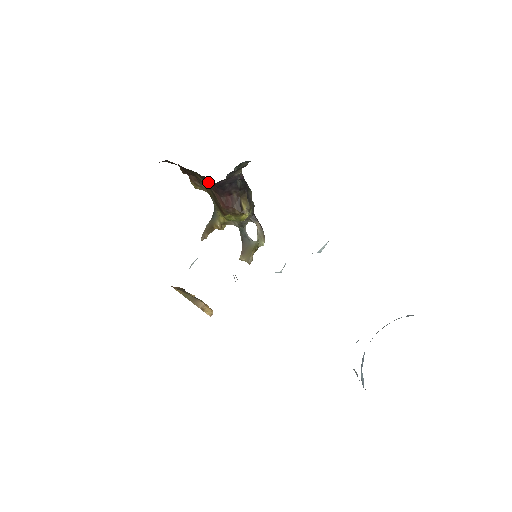
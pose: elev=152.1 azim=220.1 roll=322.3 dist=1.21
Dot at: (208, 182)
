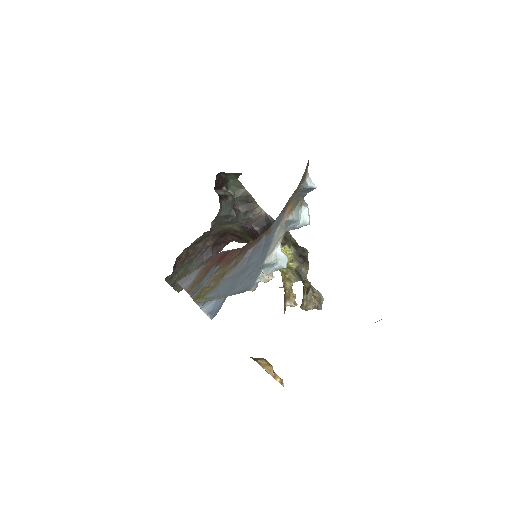
Dot at: (252, 236)
